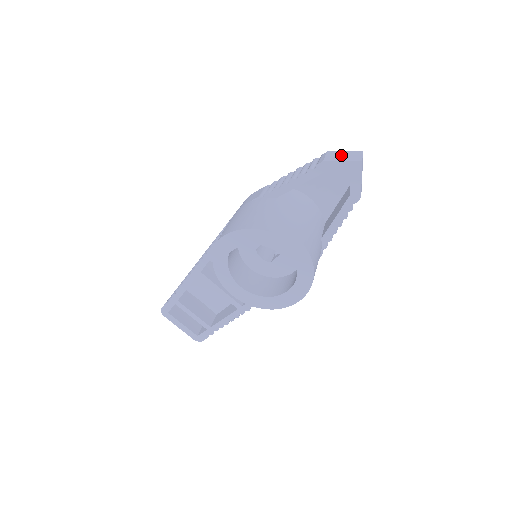
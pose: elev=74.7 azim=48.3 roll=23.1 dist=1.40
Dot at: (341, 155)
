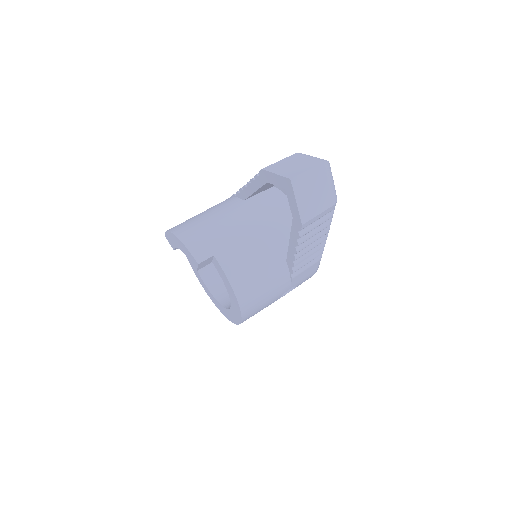
Dot at: (293, 163)
